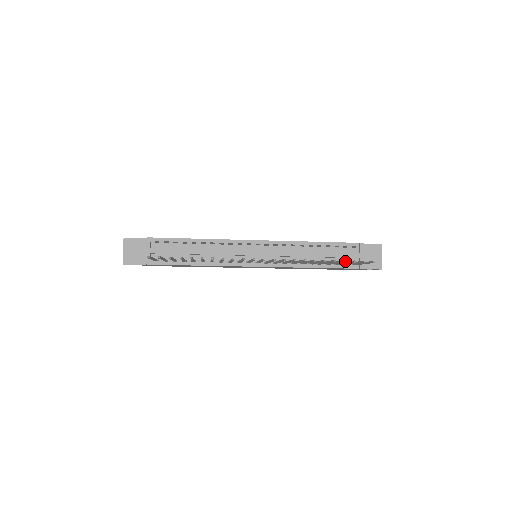
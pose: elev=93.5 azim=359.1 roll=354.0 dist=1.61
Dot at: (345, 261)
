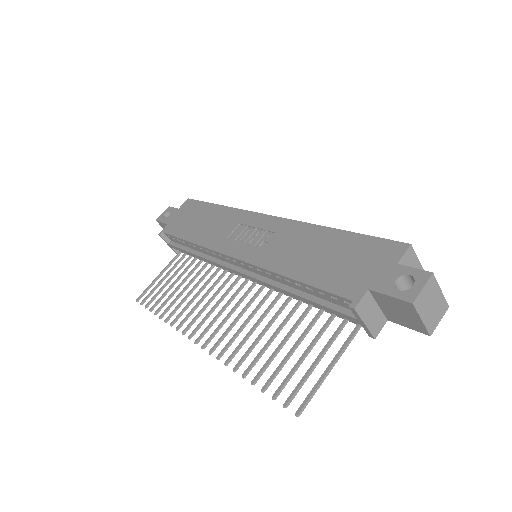
Dot at: (262, 392)
